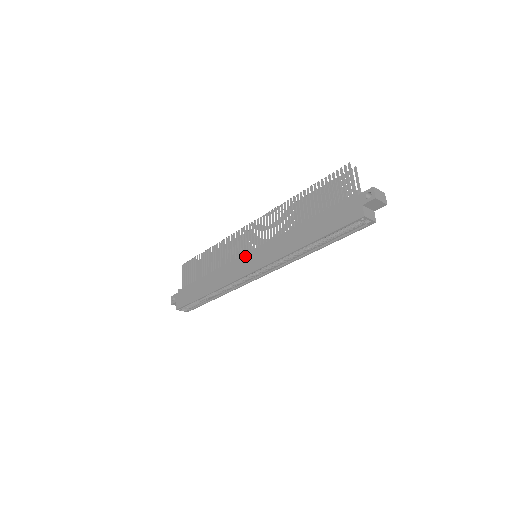
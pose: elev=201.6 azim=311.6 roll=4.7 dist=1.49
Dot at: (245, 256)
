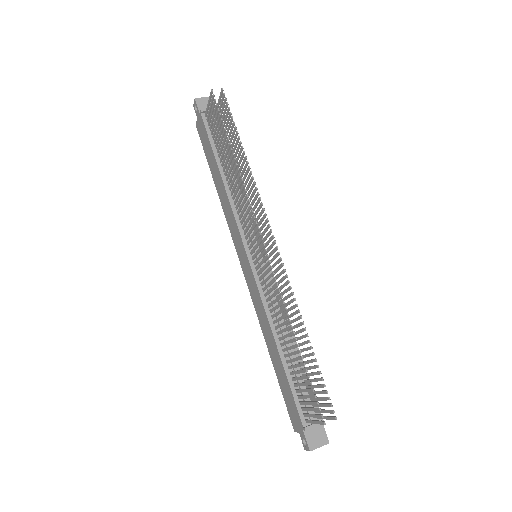
Dot at: (243, 250)
